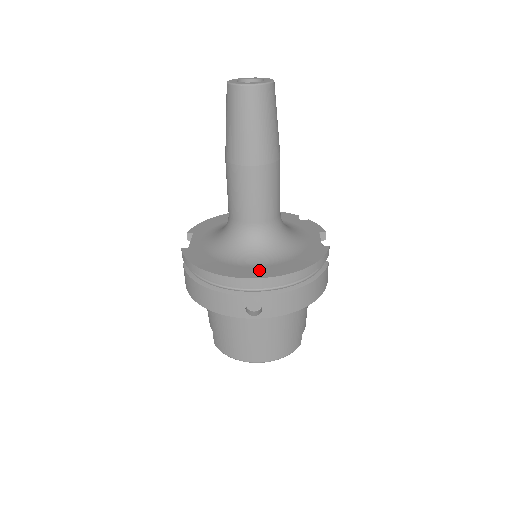
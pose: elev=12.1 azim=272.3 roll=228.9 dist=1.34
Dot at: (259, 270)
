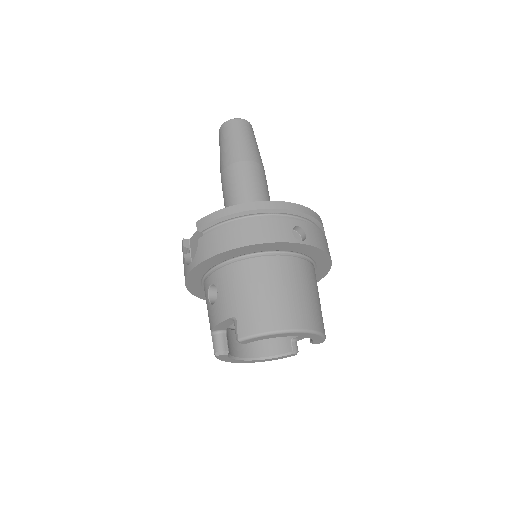
Dot at: occluded
